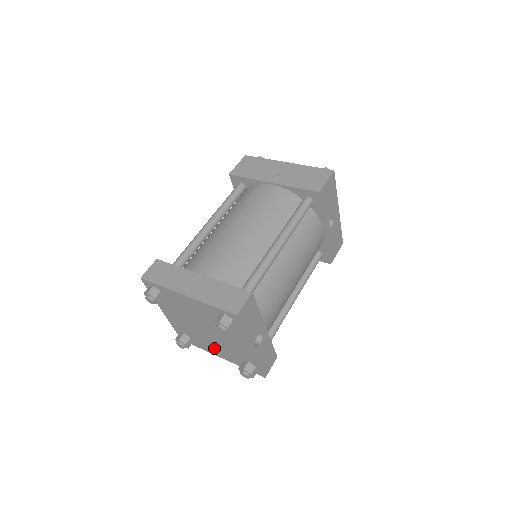
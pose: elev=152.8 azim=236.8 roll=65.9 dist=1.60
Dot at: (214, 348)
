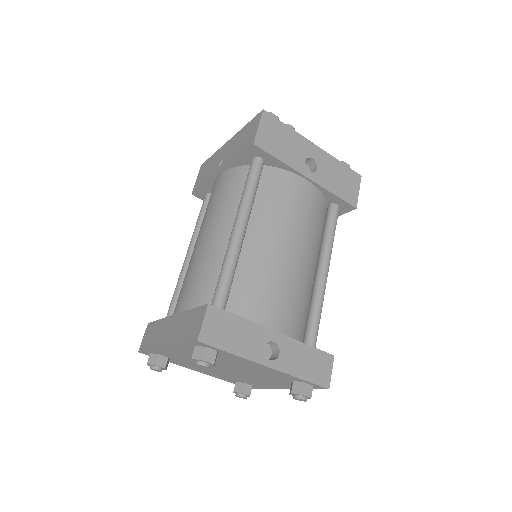
Dot at: (265, 383)
